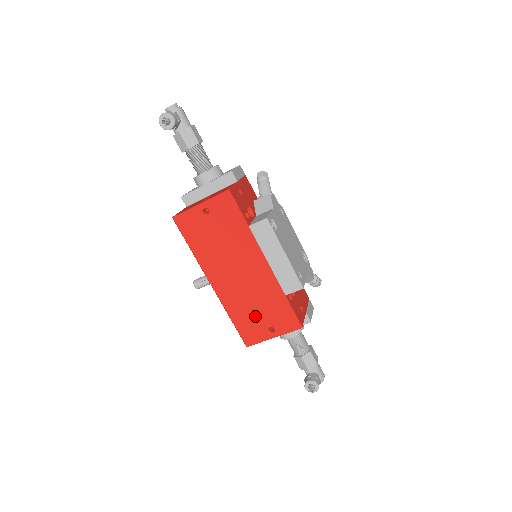
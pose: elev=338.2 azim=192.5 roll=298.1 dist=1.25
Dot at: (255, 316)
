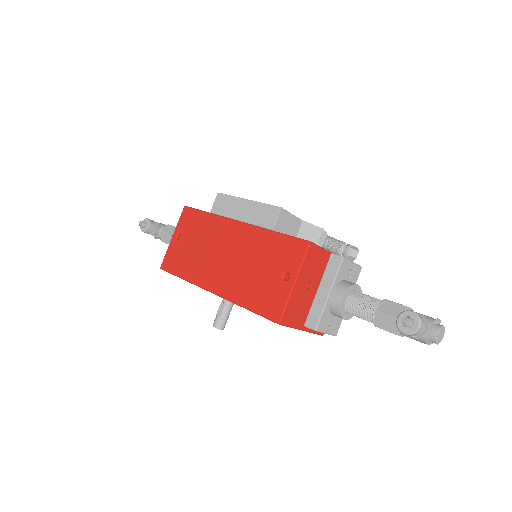
Dot at: (263, 280)
